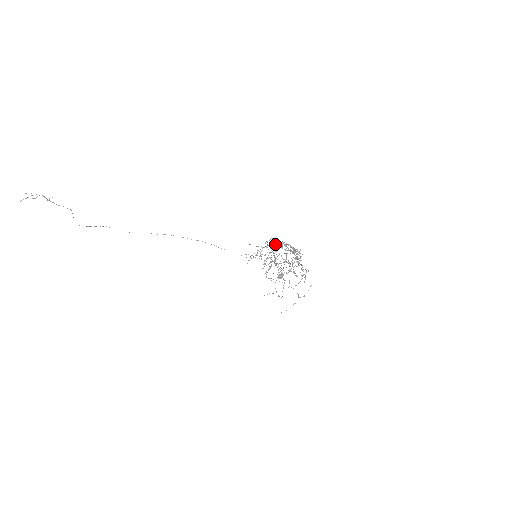
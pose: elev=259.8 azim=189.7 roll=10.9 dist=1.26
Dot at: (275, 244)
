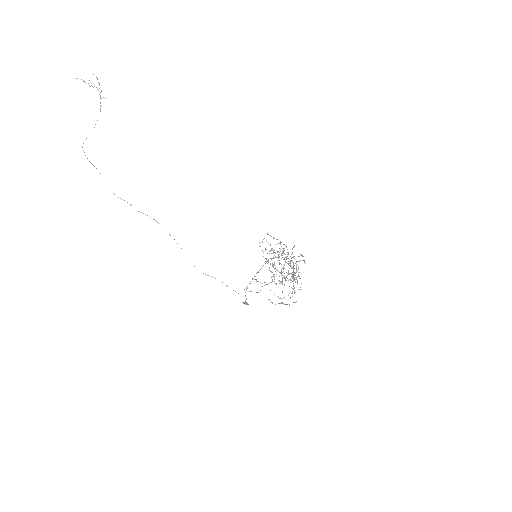
Dot at: (279, 256)
